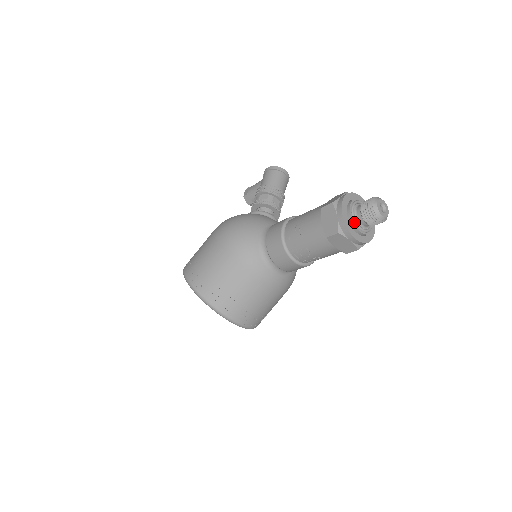
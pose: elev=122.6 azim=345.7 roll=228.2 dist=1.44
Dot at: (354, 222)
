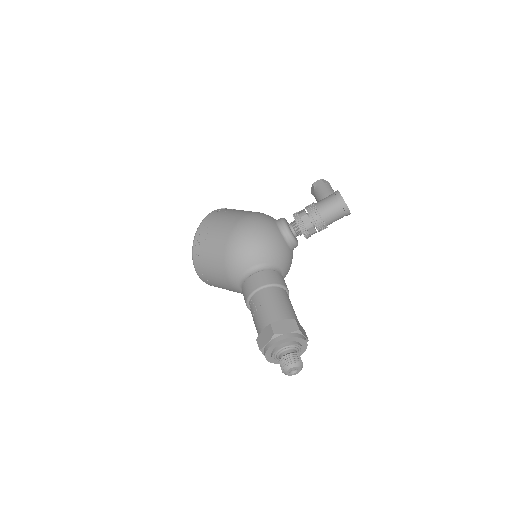
Dot at: (274, 356)
